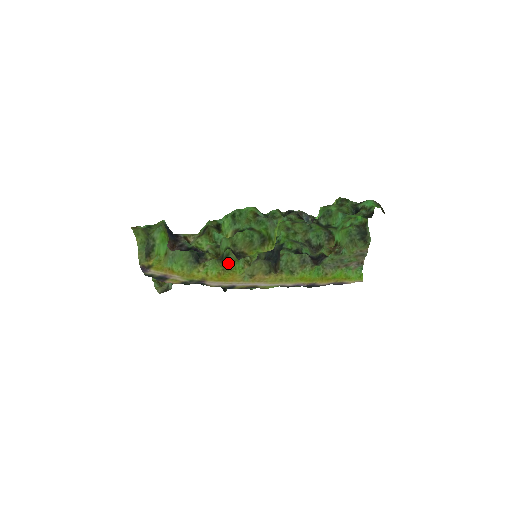
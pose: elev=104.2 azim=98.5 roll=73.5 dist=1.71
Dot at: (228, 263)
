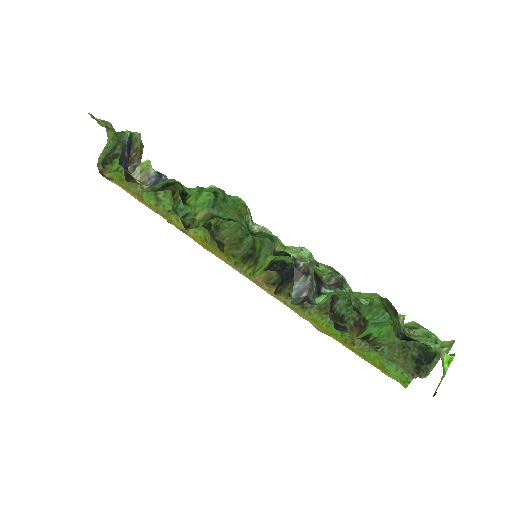
Dot at: occluded
